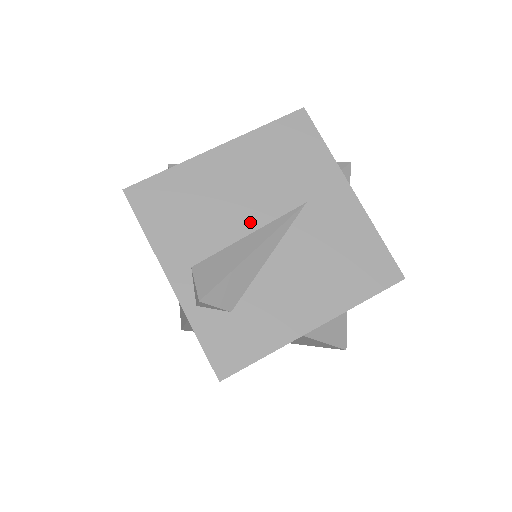
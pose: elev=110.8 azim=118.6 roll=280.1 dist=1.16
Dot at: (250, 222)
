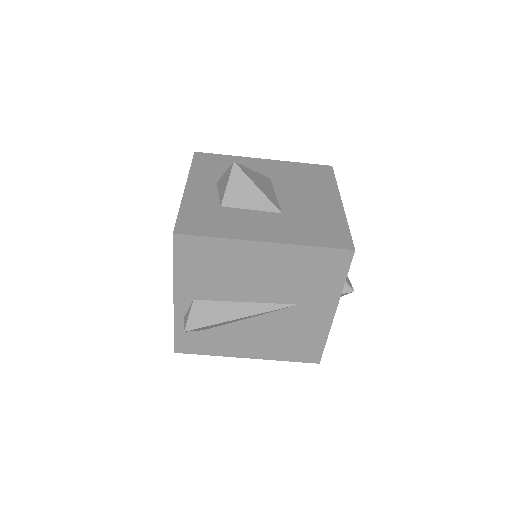
Dot at: (251, 296)
